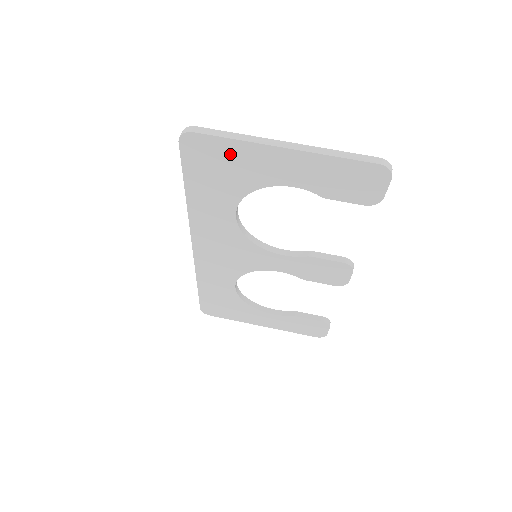
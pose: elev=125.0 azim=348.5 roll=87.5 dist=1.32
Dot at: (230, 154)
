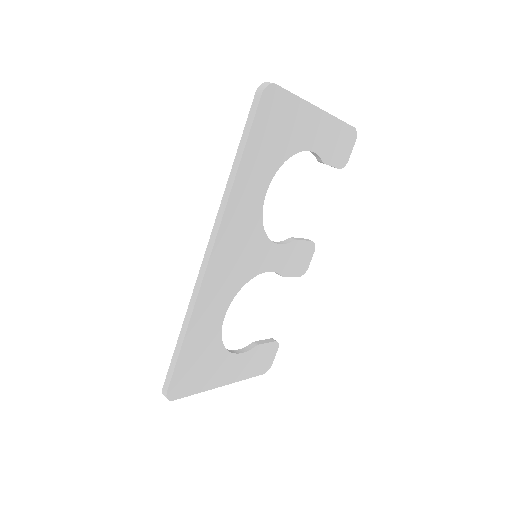
Dot at: (289, 113)
